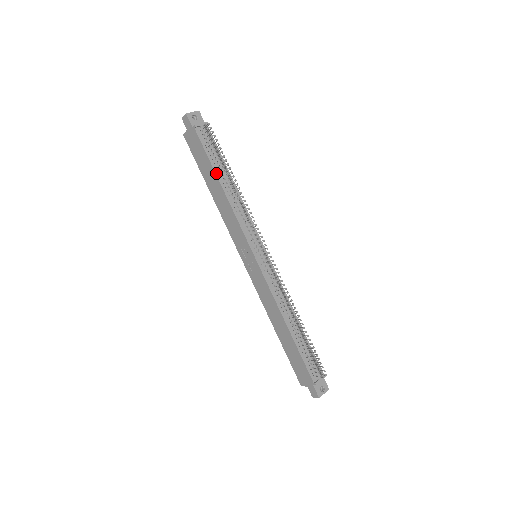
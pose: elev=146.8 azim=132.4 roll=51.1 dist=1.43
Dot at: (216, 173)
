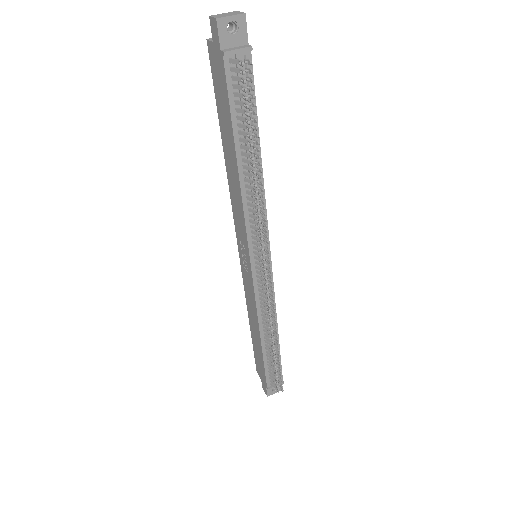
Dot at: (236, 144)
